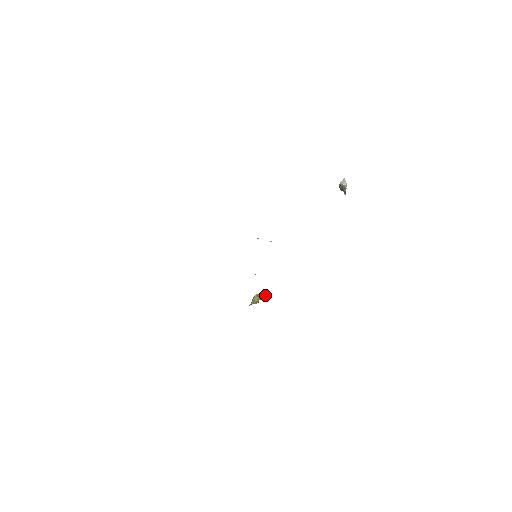
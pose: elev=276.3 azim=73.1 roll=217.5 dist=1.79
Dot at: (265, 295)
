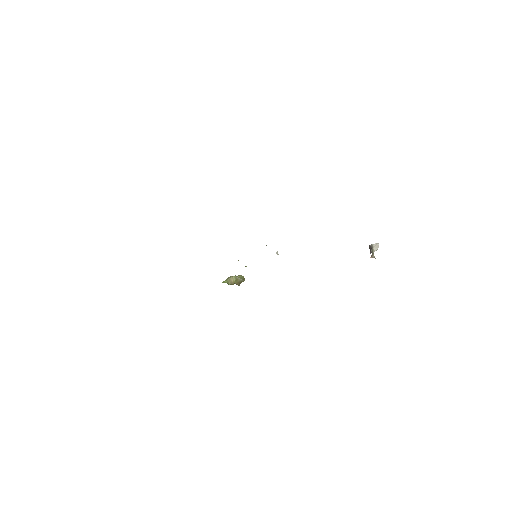
Dot at: (243, 280)
